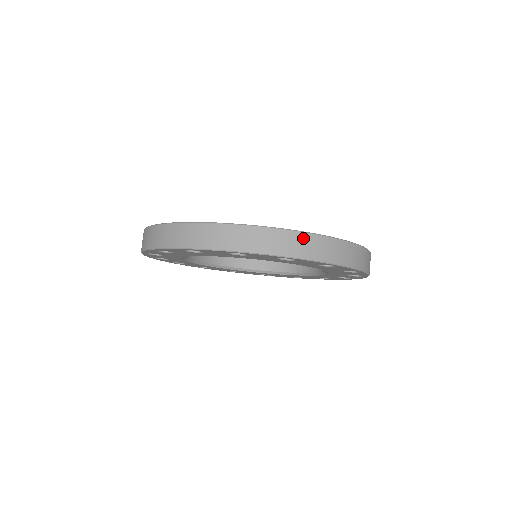
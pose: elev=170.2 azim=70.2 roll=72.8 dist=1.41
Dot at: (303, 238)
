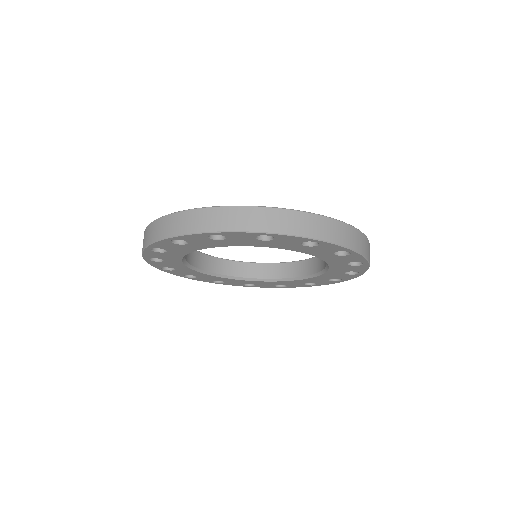
Dot at: (327, 222)
